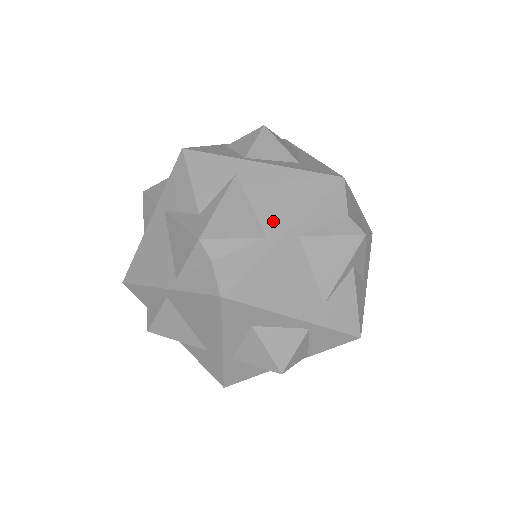
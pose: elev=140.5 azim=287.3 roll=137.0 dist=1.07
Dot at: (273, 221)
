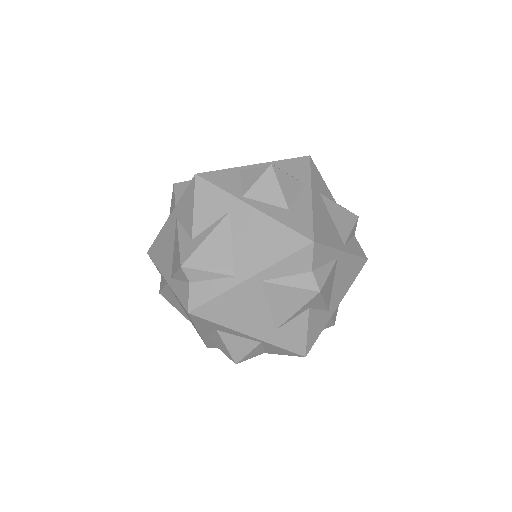
Dot at: (244, 264)
